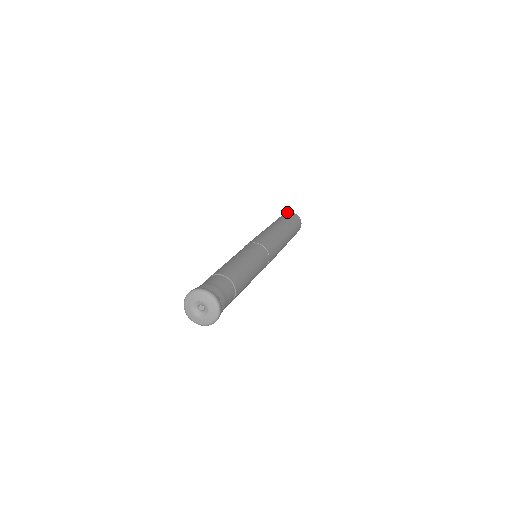
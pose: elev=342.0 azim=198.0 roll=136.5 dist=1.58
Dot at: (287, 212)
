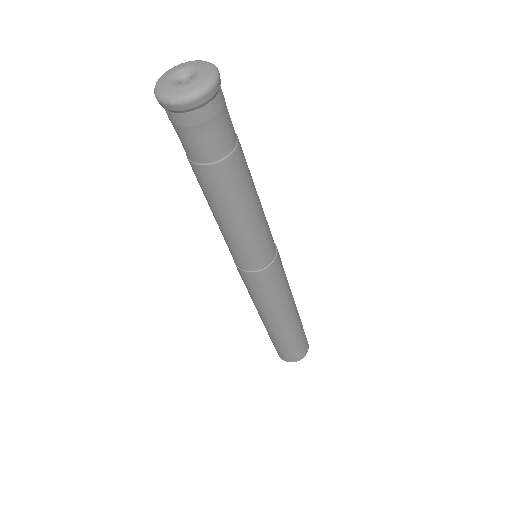
Dot at: occluded
